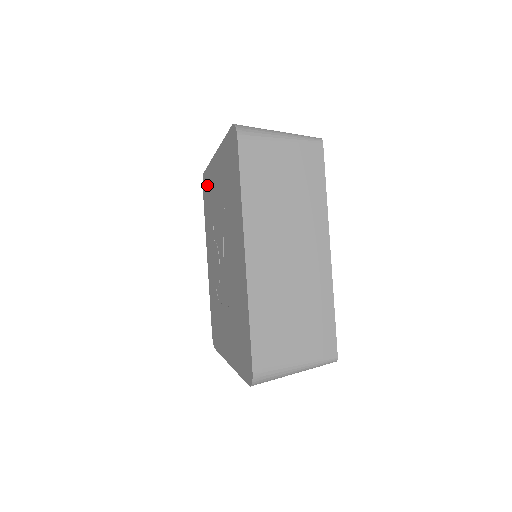
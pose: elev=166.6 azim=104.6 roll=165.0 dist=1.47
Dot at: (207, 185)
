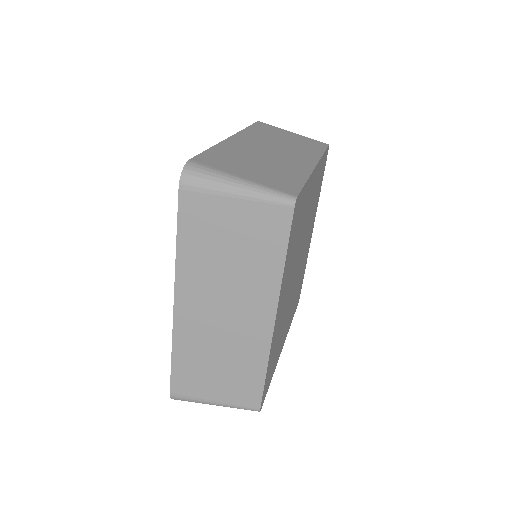
Dot at: occluded
